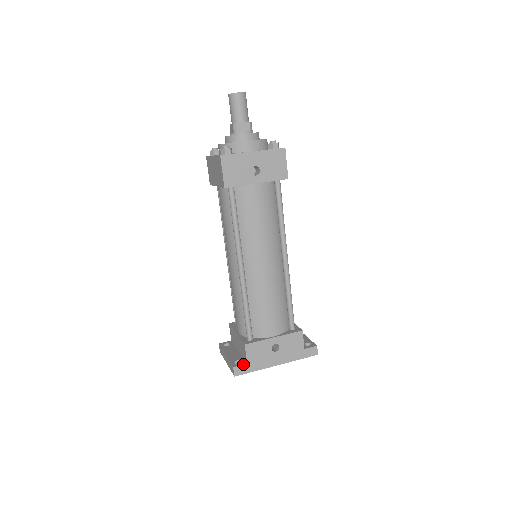
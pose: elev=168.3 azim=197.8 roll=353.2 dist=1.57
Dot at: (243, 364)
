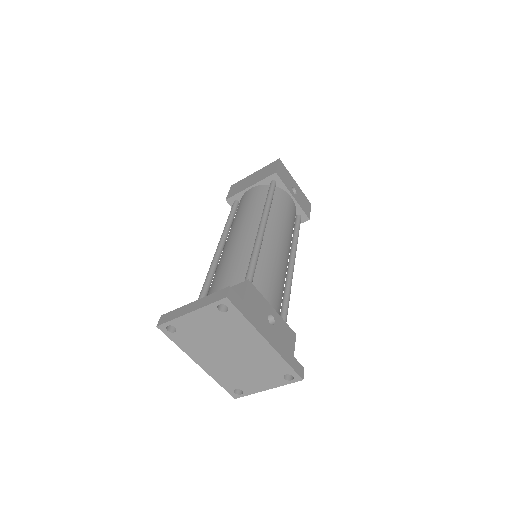
Dot at: (239, 296)
